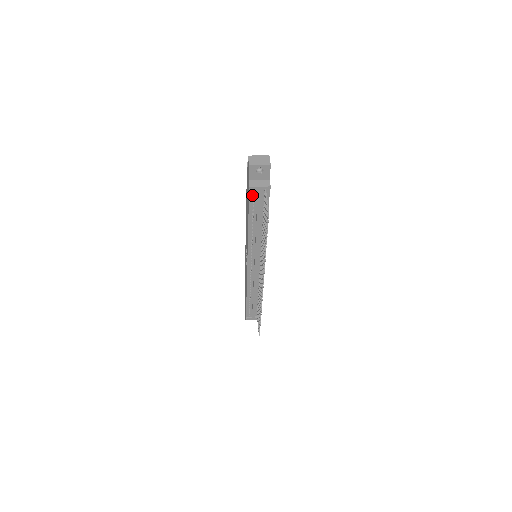
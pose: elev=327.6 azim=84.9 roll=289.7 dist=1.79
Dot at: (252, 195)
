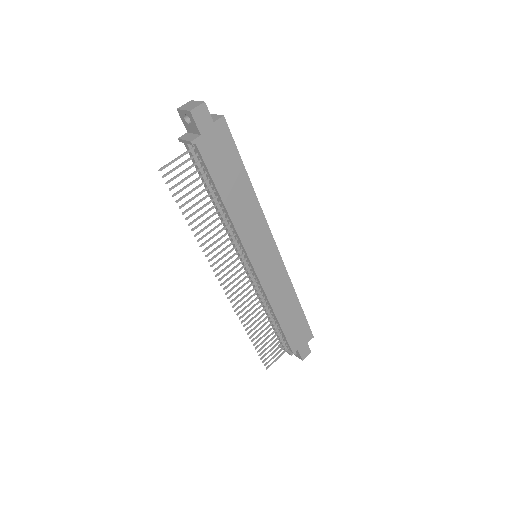
Dot at: occluded
